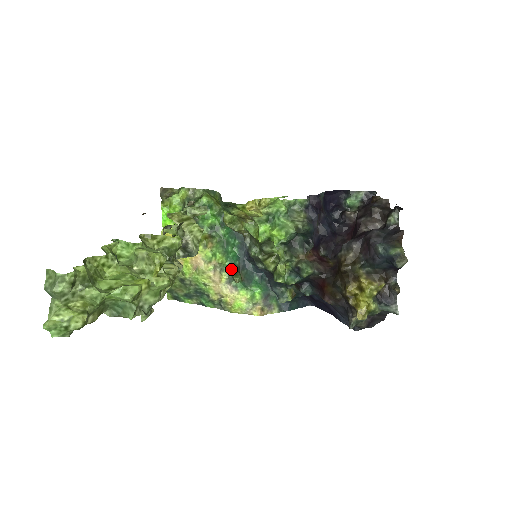
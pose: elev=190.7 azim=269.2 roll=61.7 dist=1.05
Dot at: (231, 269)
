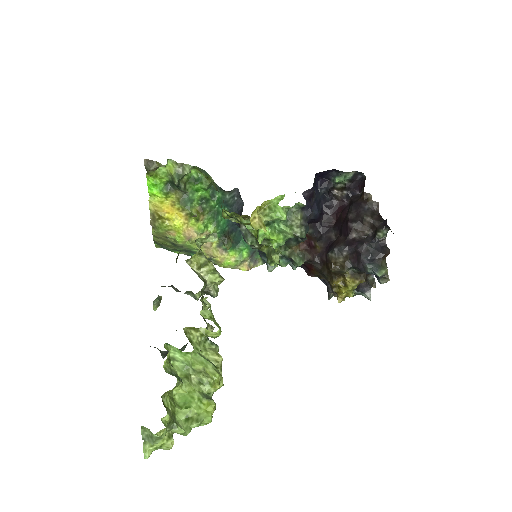
Dot at: (222, 236)
